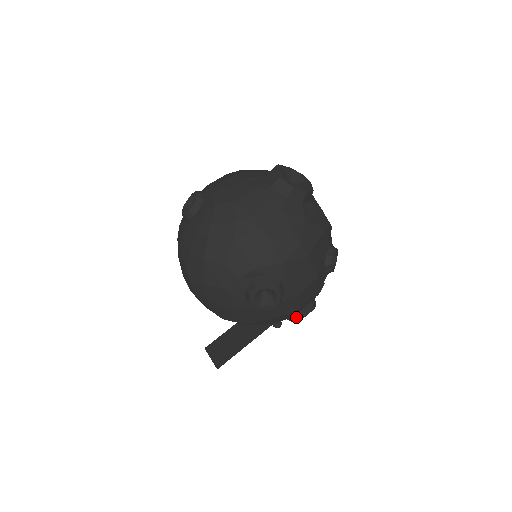
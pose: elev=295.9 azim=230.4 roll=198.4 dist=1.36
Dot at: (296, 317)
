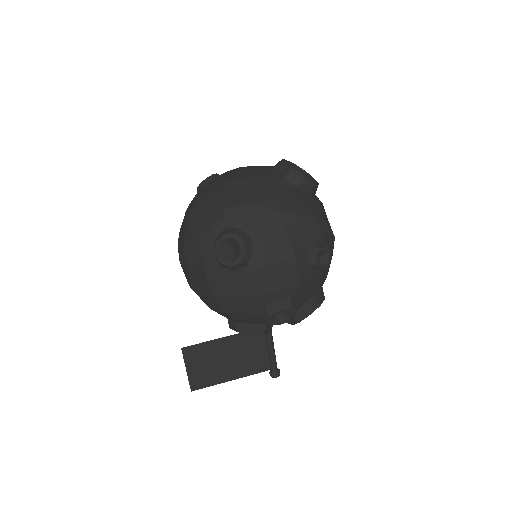
Dot at: (268, 310)
